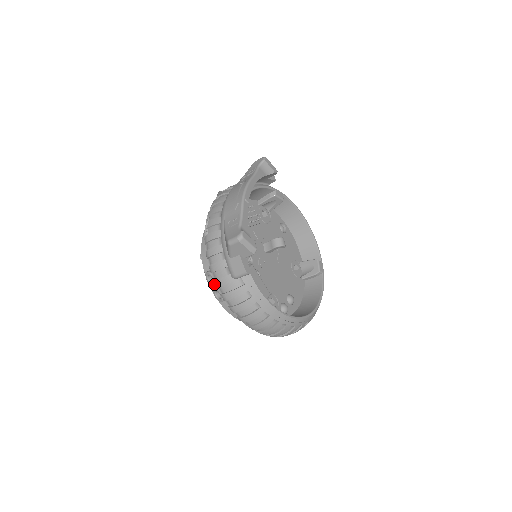
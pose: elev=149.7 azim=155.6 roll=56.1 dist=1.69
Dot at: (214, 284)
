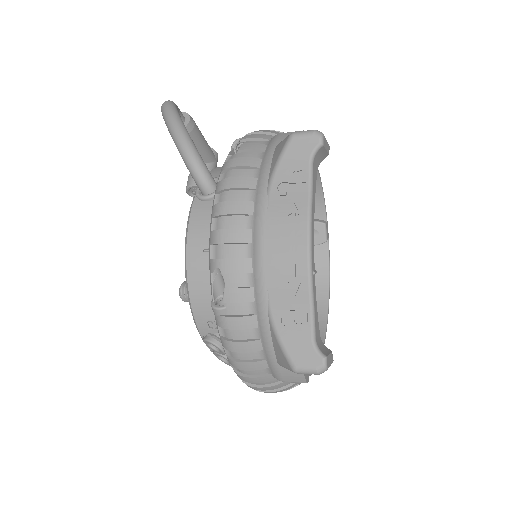
Dot at: (222, 354)
